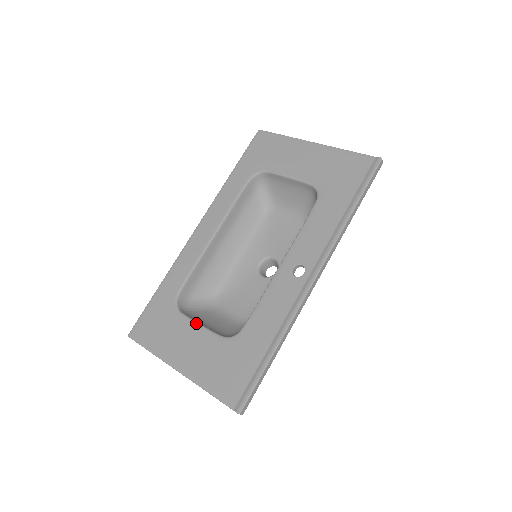
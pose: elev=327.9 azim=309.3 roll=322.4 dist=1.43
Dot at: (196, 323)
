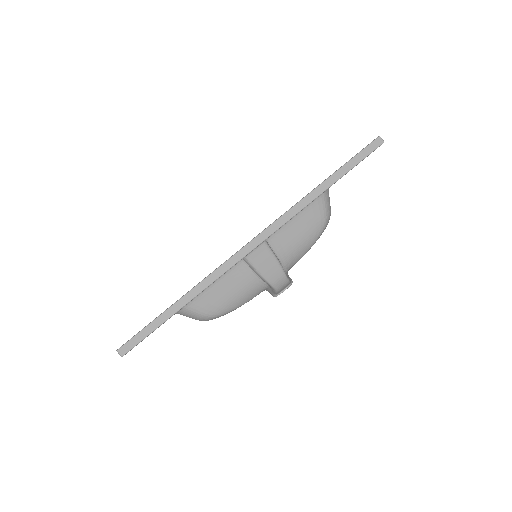
Dot at: occluded
